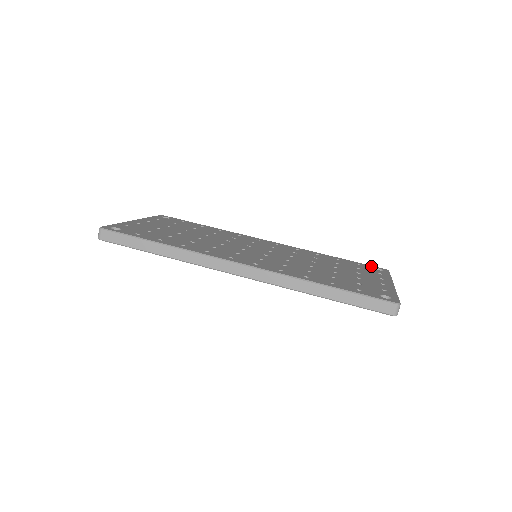
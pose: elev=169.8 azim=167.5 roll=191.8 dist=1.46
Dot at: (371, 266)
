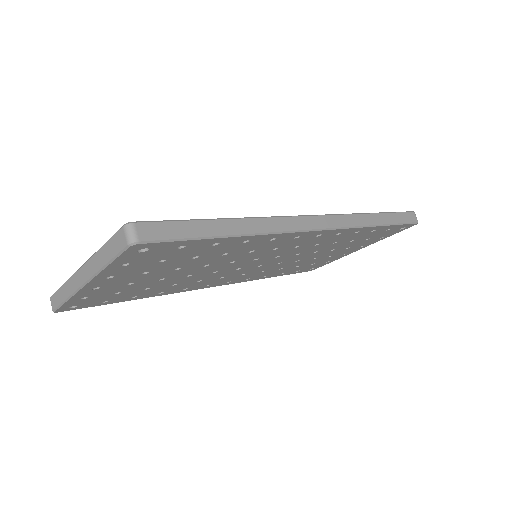
Dot at: occluded
